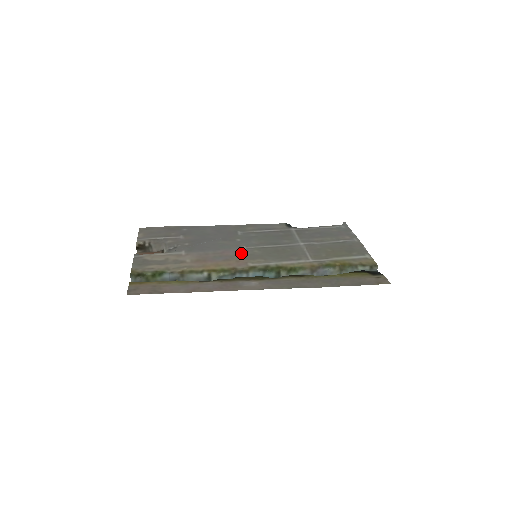
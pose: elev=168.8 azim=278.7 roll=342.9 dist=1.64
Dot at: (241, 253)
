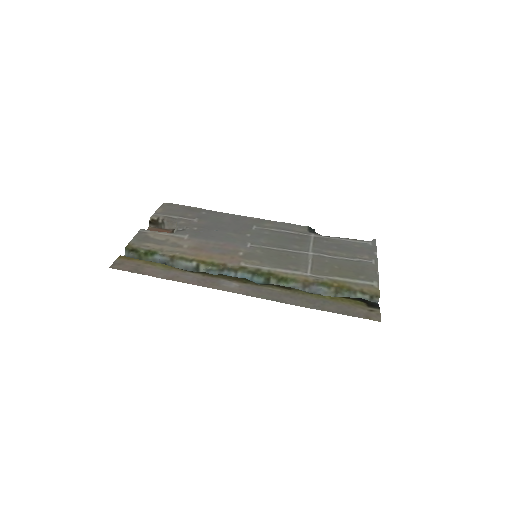
Dot at: (241, 250)
